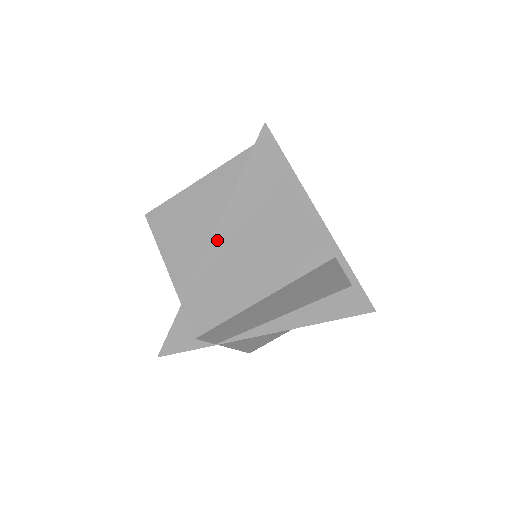
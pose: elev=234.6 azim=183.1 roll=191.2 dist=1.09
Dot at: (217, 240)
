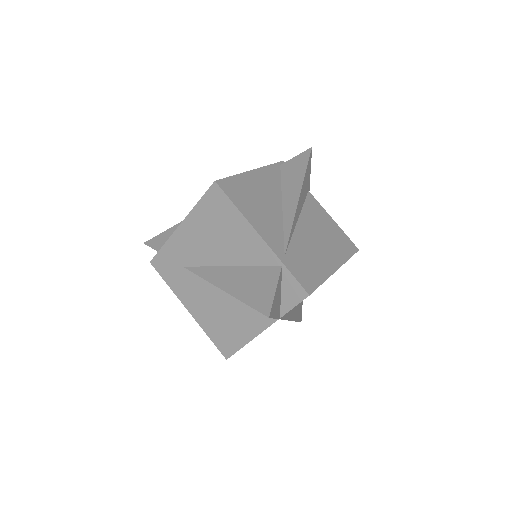
Dot at: (295, 219)
